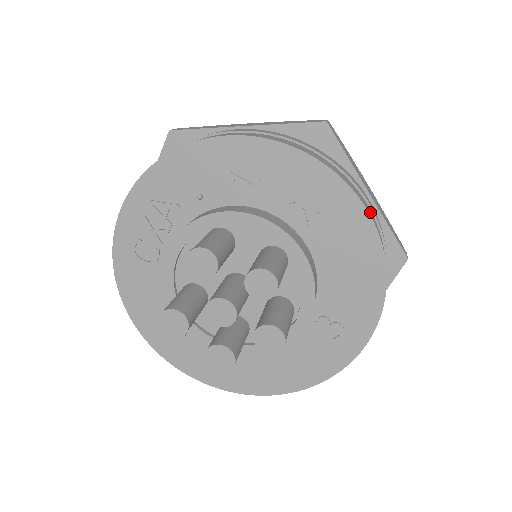
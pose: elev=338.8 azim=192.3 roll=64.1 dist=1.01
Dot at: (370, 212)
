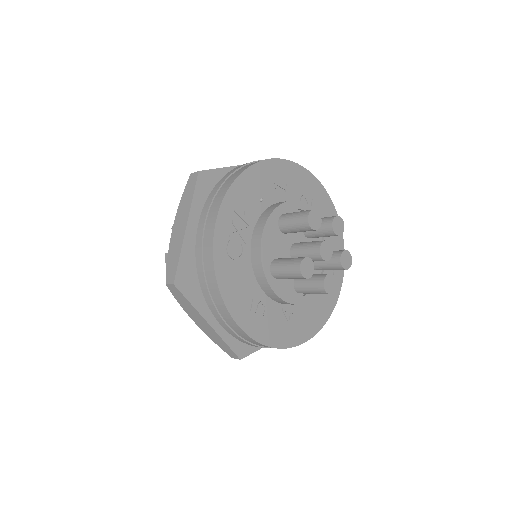
Dot at: occluded
